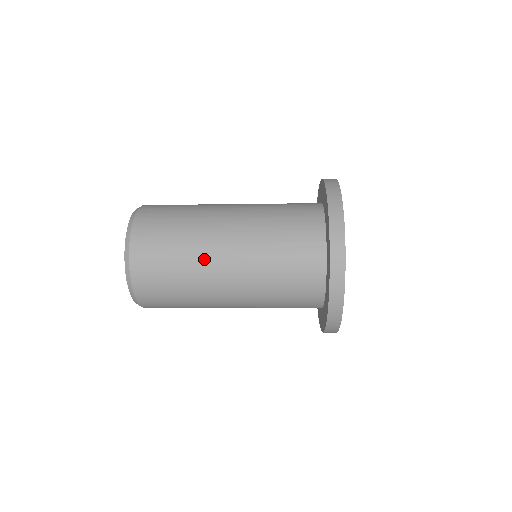
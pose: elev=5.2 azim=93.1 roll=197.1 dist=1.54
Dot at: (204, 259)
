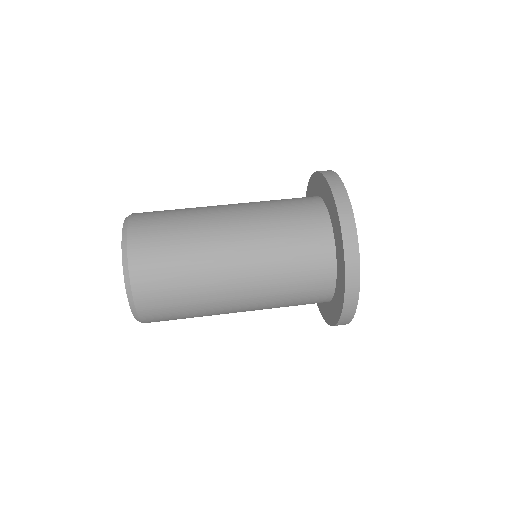
Dot at: (214, 295)
